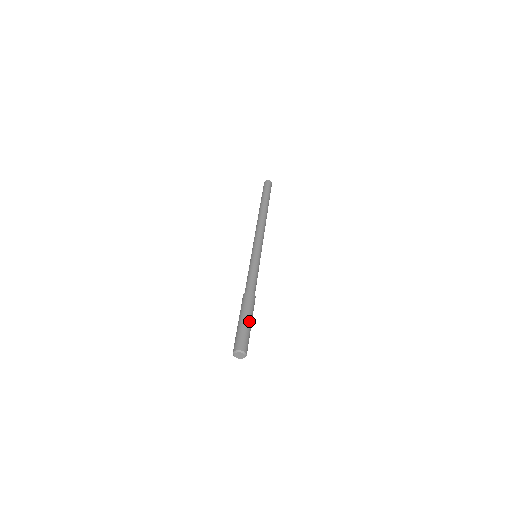
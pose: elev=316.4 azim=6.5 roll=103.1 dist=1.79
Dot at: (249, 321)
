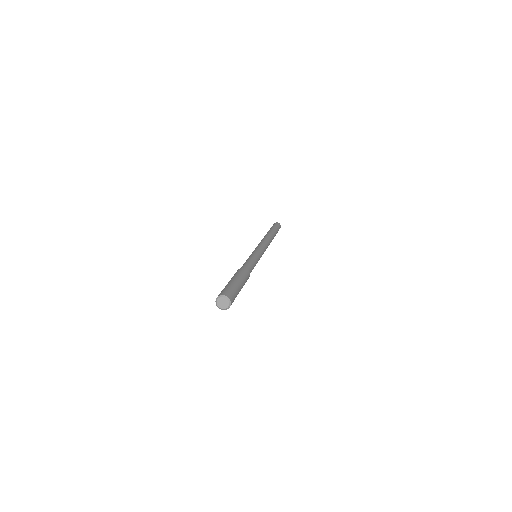
Dot at: (241, 288)
